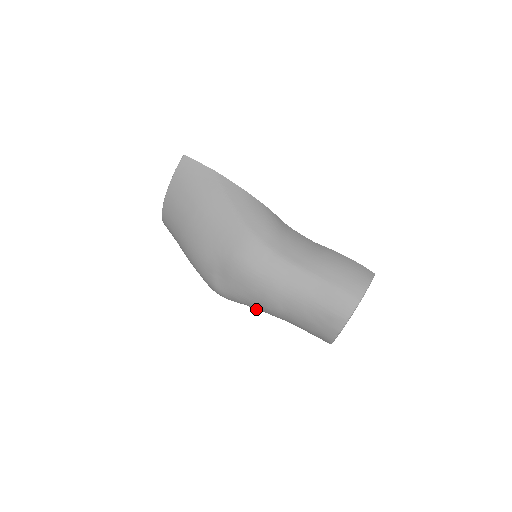
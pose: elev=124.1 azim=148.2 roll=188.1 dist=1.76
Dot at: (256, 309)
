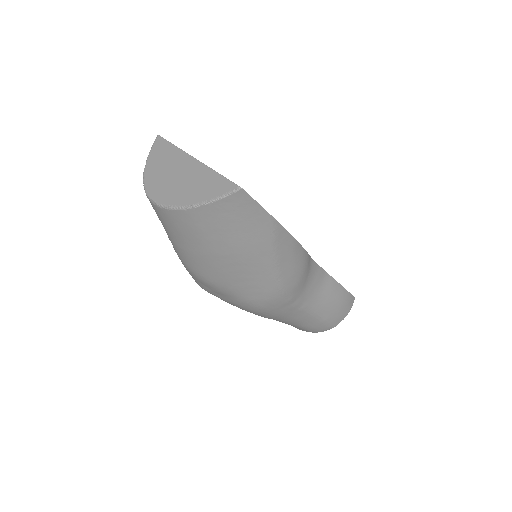
Dot at: occluded
